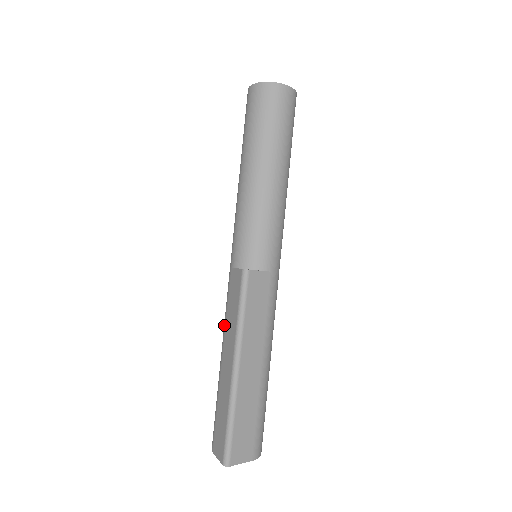
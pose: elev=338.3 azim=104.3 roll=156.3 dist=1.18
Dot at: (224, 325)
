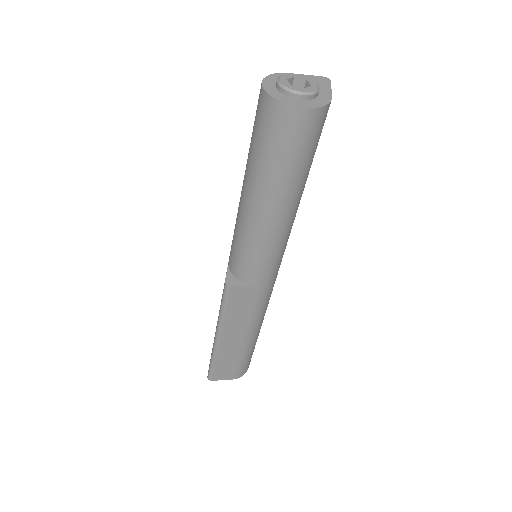
Dot at: occluded
